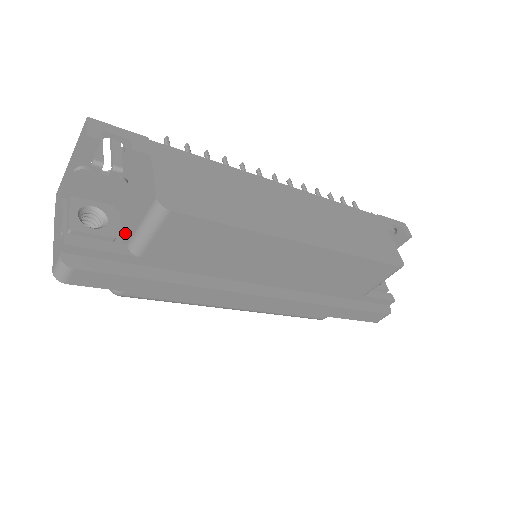
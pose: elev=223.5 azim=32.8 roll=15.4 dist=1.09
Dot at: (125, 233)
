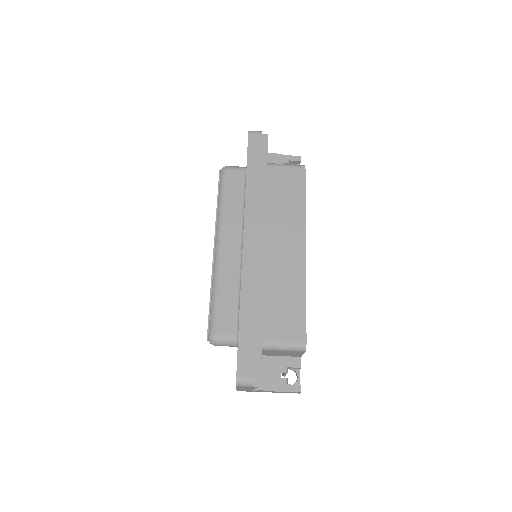
Dot at: occluded
